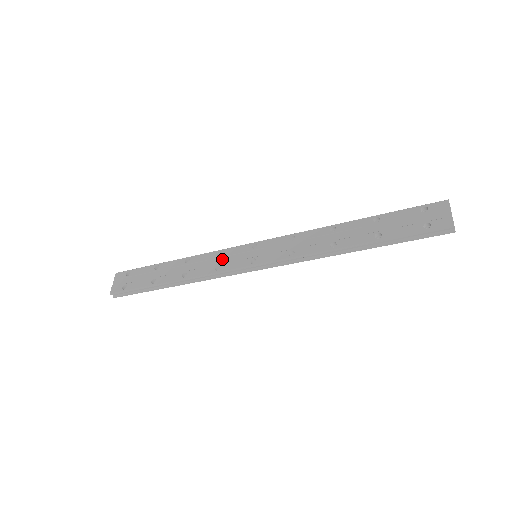
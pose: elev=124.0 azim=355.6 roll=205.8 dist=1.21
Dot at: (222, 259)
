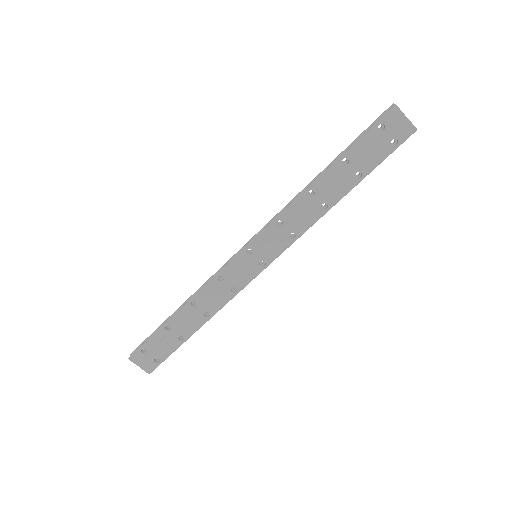
Dot at: (229, 281)
